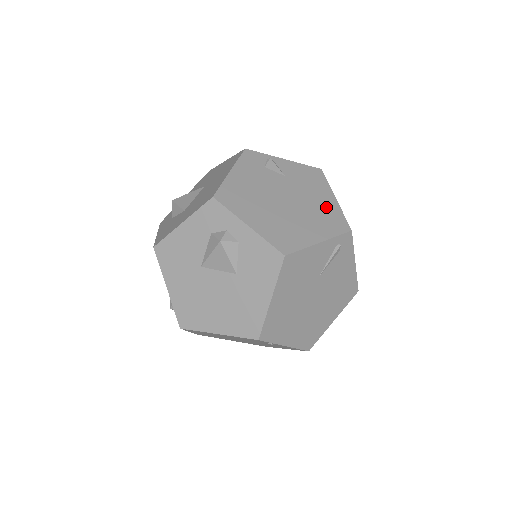
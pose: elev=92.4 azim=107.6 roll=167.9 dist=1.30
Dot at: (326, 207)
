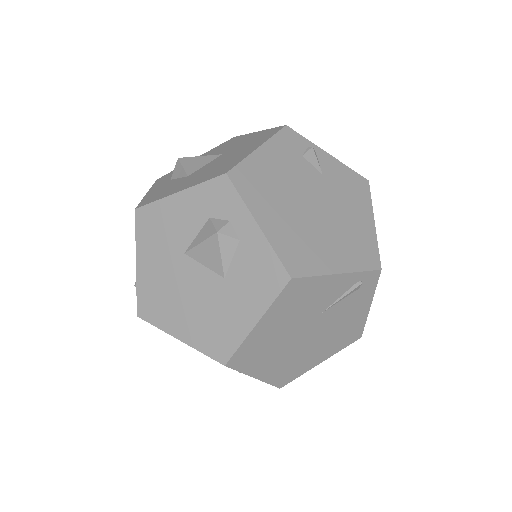
Dot at: (360, 230)
